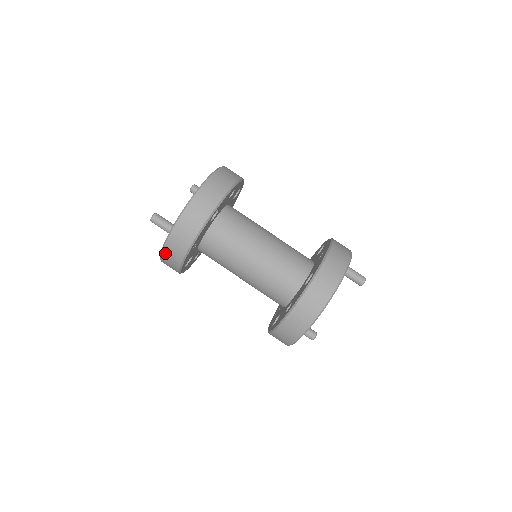
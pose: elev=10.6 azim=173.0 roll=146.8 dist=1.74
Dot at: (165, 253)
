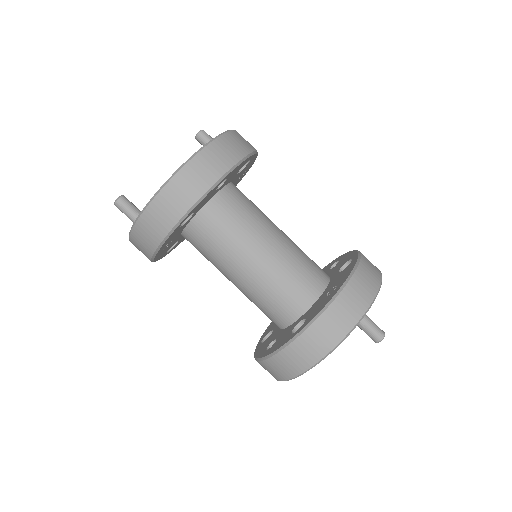
Dot at: occluded
